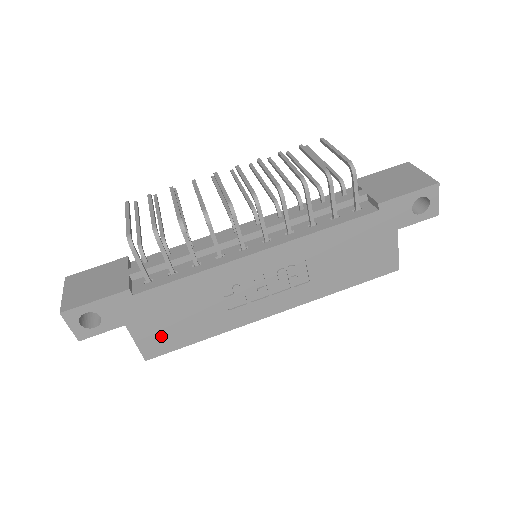
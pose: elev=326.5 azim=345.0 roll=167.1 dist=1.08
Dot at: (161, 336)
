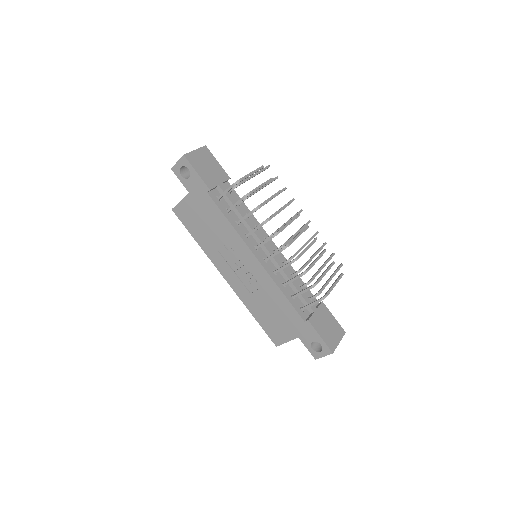
Dot at: (189, 215)
